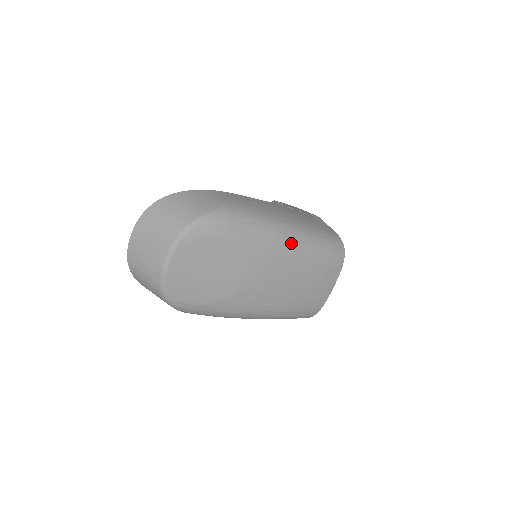
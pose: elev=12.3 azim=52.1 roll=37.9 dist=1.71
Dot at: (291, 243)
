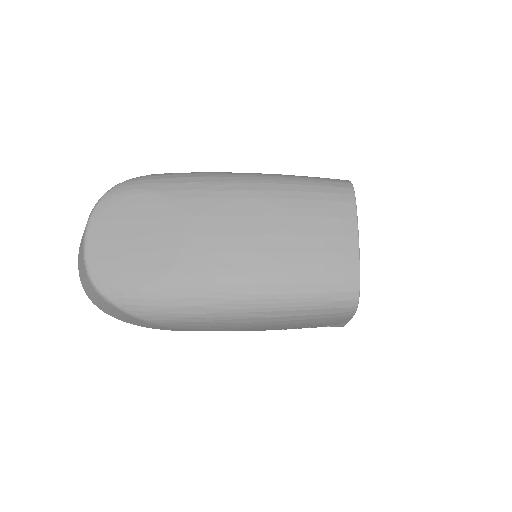
Dot at: (243, 183)
